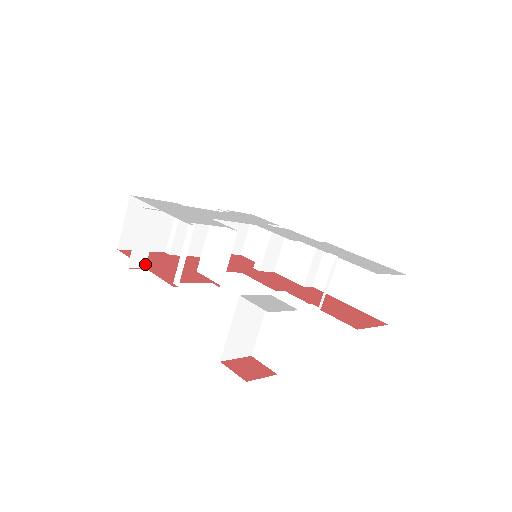
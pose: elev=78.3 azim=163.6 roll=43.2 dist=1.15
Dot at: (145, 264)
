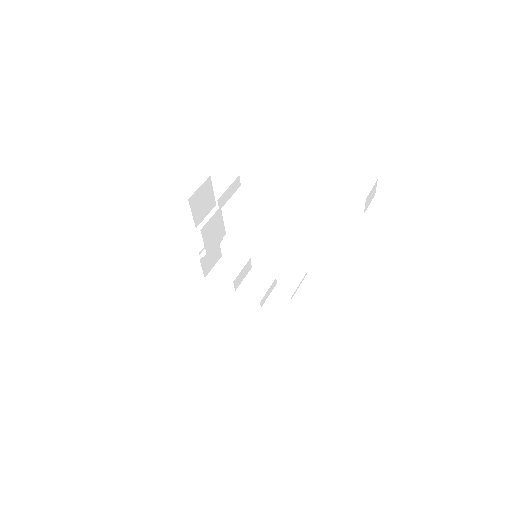
Dot at: occluded
